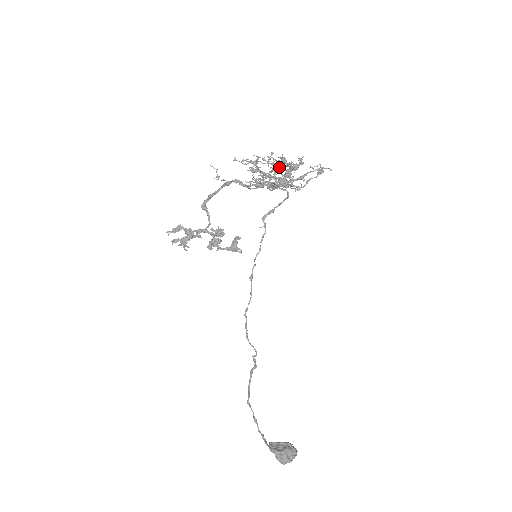
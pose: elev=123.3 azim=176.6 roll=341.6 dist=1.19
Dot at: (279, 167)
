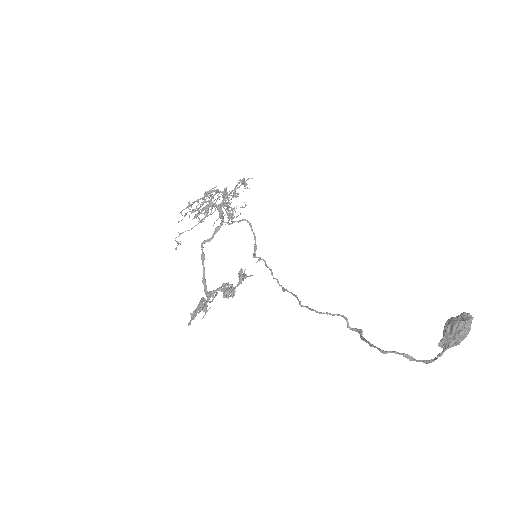
Dot at: (208, 196)
